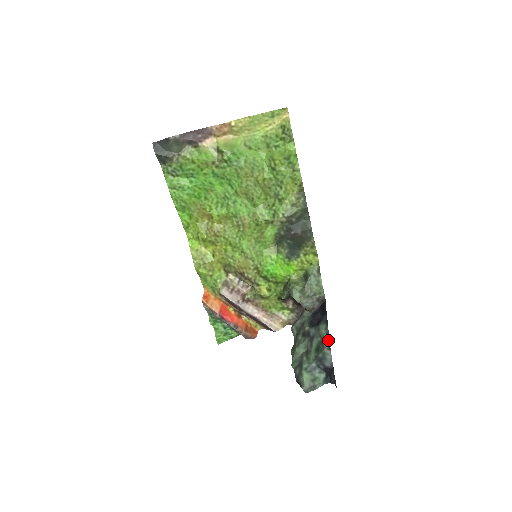
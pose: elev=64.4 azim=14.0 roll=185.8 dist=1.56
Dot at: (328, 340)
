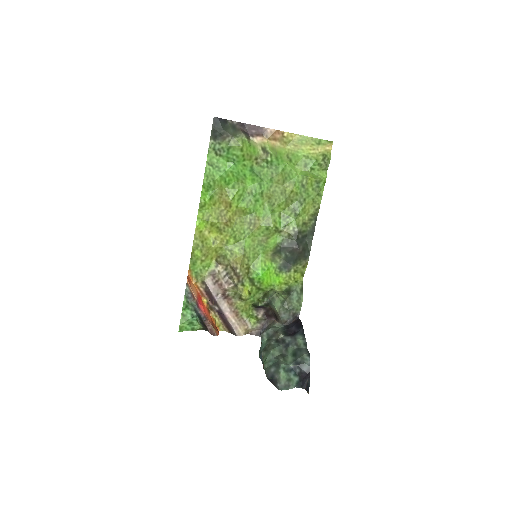
Dot at: (306, 349)
